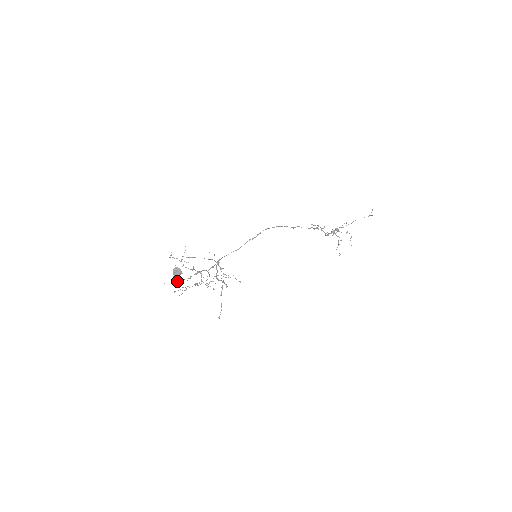
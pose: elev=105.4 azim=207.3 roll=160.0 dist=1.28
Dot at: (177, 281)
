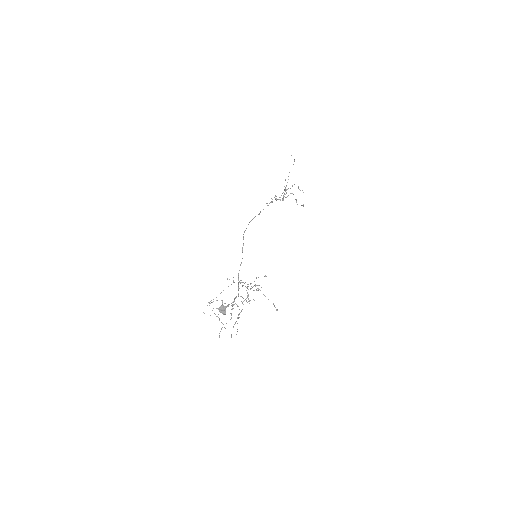
Dot at: occluded
